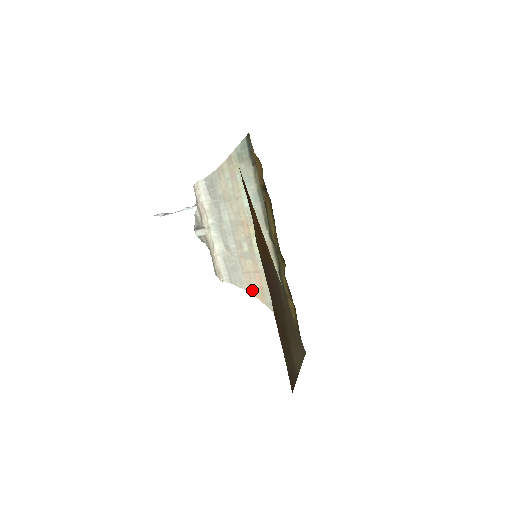
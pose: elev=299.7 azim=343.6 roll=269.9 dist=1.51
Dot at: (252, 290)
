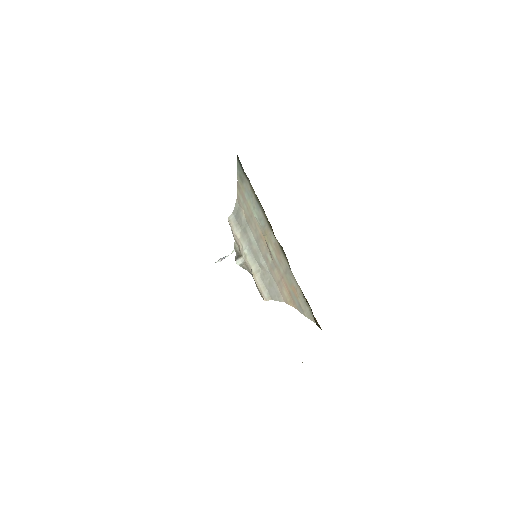
Dot at: (286, 299)
